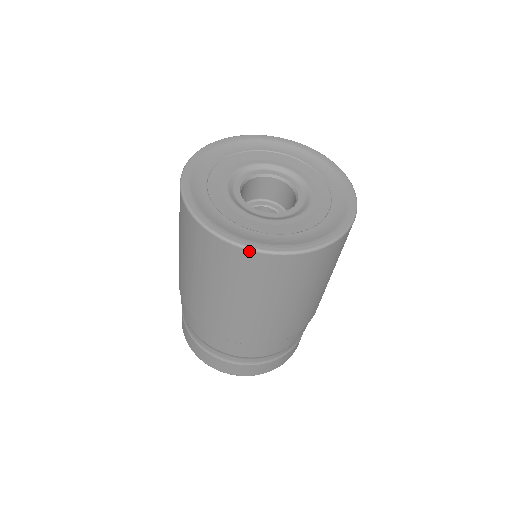
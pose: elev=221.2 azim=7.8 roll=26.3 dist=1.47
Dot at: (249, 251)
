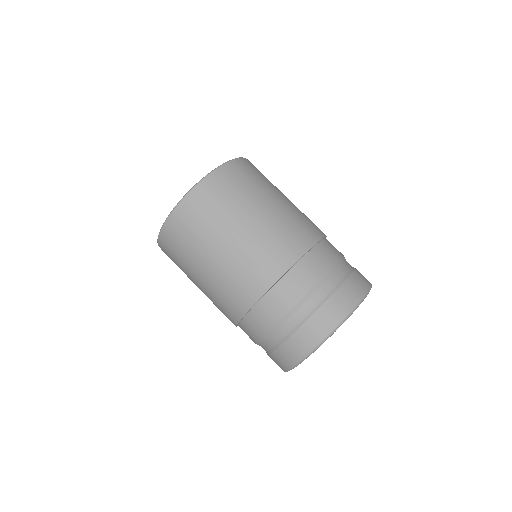
Dot at: (227, 163)
